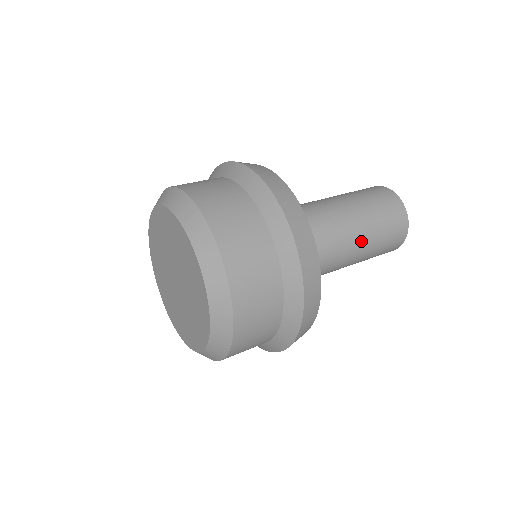
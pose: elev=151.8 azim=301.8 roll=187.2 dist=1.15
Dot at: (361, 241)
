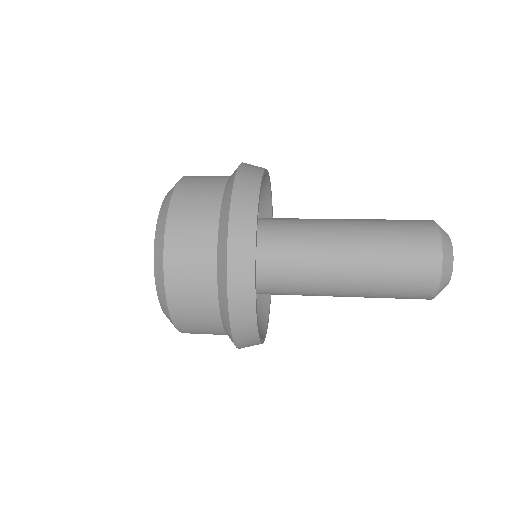
Dot at: (362, 236)
